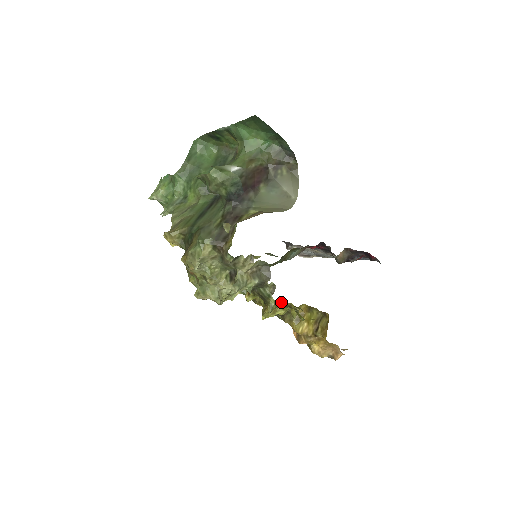
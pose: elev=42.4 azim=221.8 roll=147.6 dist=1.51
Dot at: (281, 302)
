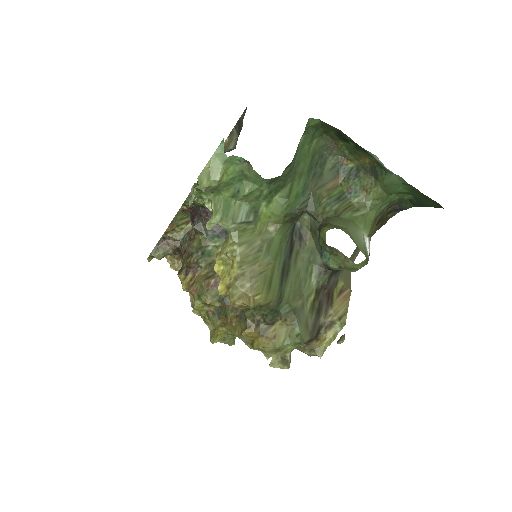
Dot at: occluded
